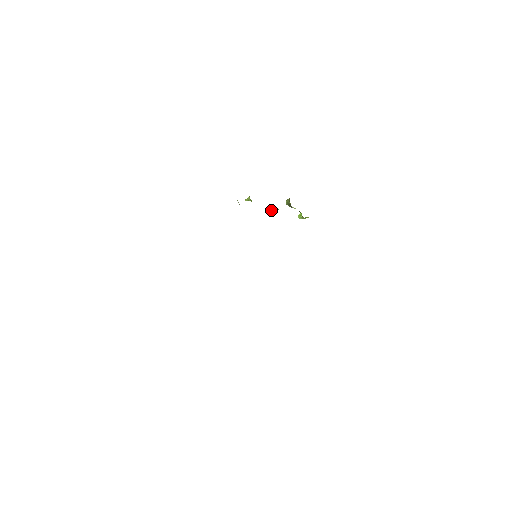
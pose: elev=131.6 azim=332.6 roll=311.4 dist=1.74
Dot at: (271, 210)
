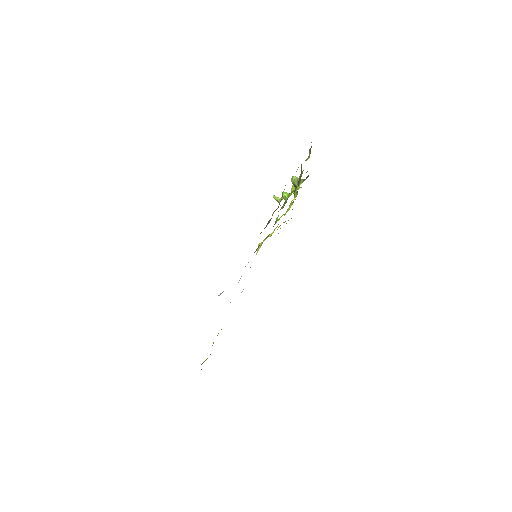
Dot at: occluded
